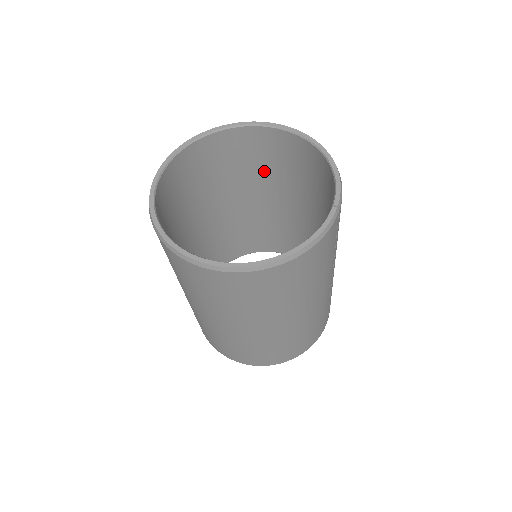
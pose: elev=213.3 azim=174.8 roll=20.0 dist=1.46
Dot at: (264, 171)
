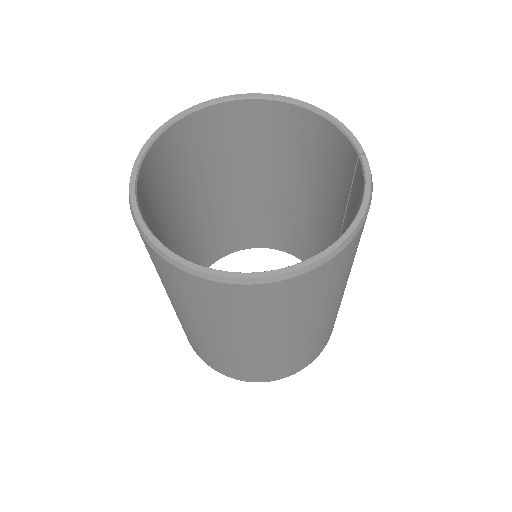
Dot at: (222, 160)
